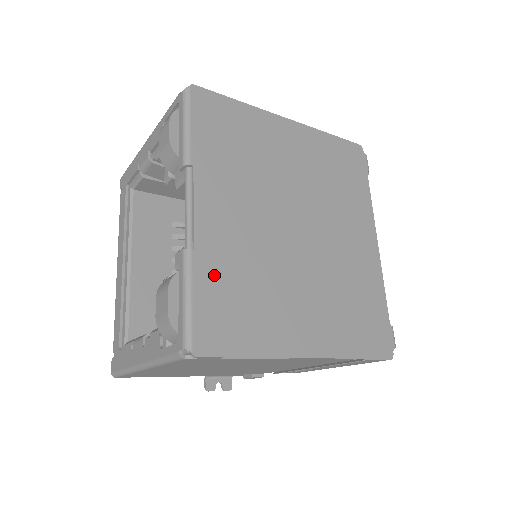
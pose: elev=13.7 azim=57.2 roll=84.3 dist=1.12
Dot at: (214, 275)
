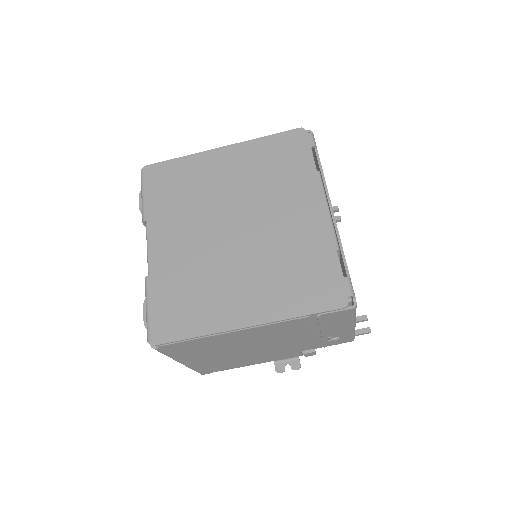
Dot at: (164, 288)
